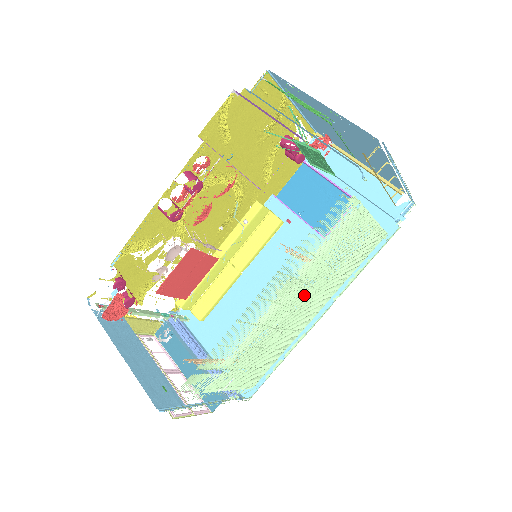
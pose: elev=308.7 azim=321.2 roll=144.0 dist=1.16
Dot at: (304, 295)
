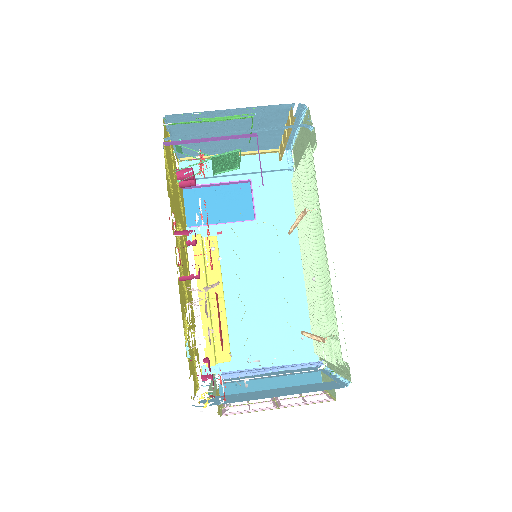
Dot at: (310, 247)
